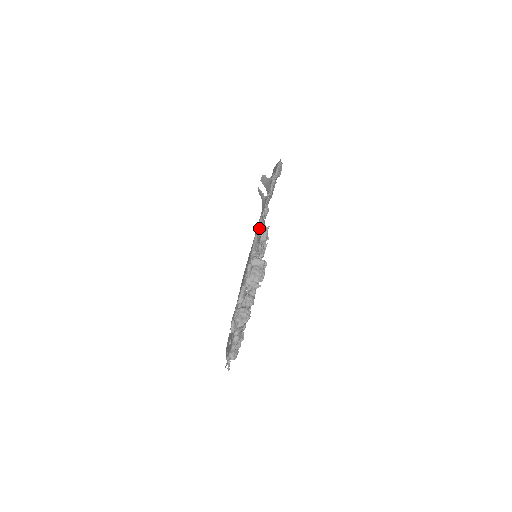
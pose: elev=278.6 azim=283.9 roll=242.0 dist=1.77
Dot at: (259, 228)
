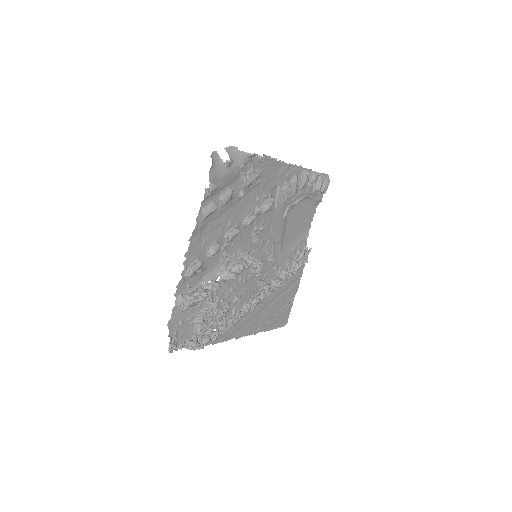
Dot at: (208, 191)
